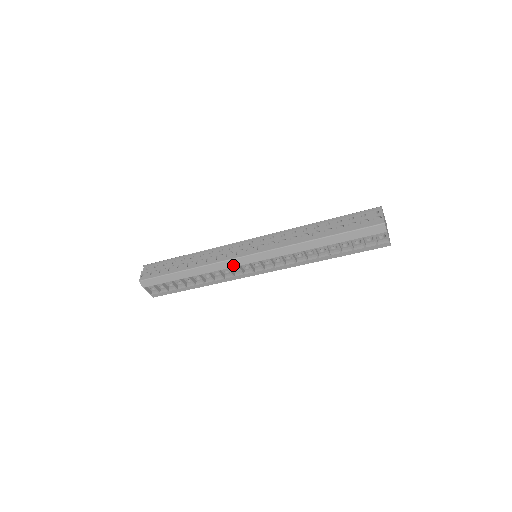
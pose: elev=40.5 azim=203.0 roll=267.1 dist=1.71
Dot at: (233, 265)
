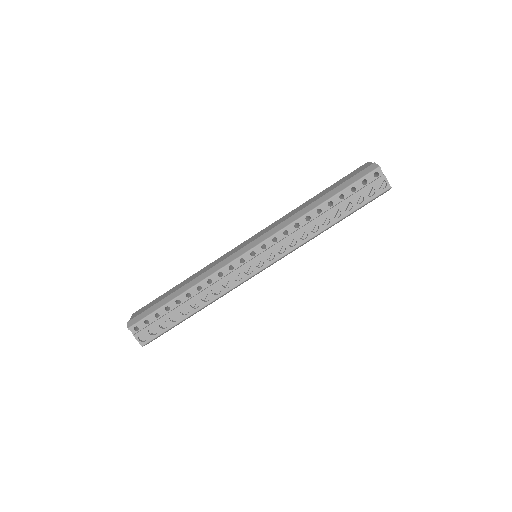
Dot at: occluded
